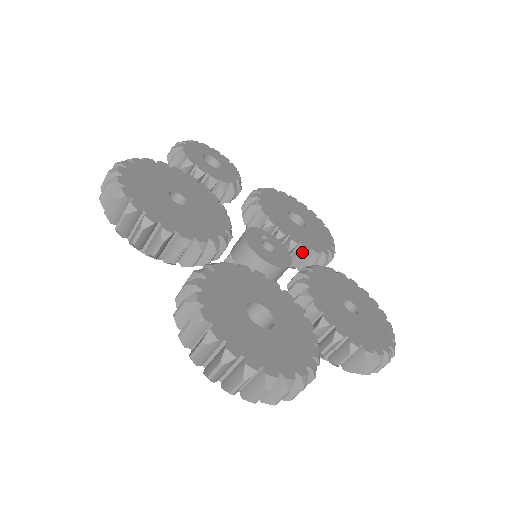
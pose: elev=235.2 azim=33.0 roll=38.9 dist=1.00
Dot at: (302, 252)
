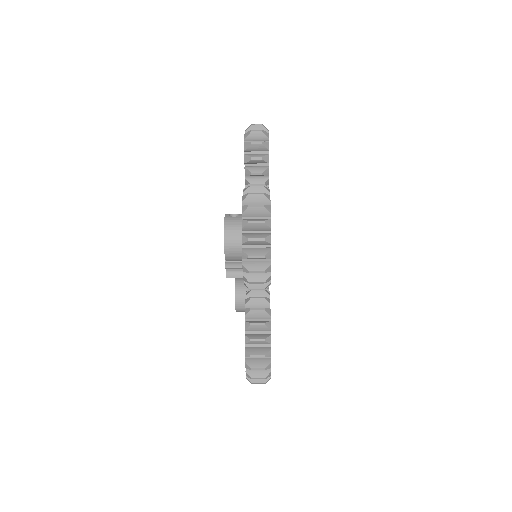
Dot at: occluded
